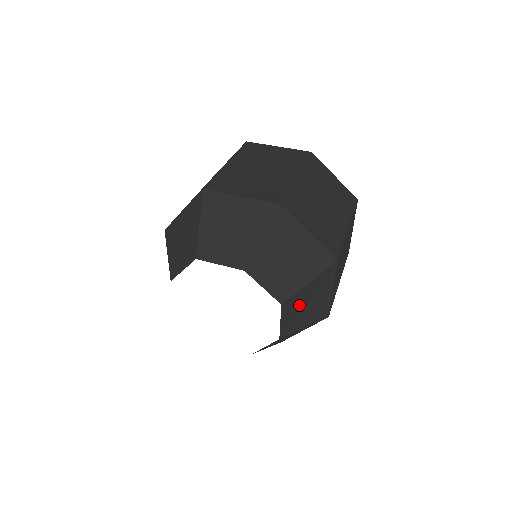
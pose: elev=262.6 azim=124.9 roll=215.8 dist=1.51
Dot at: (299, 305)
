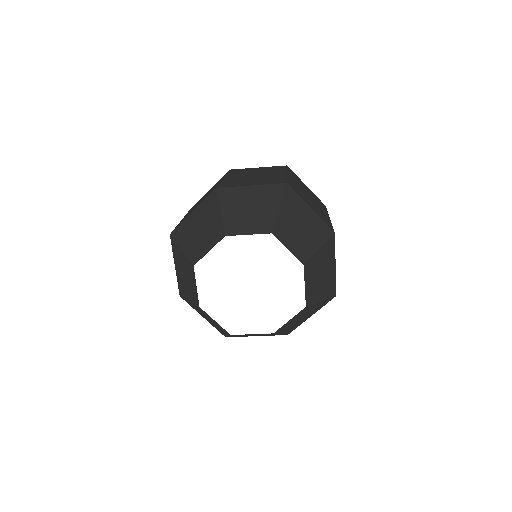
Dot at: (291, 230)
